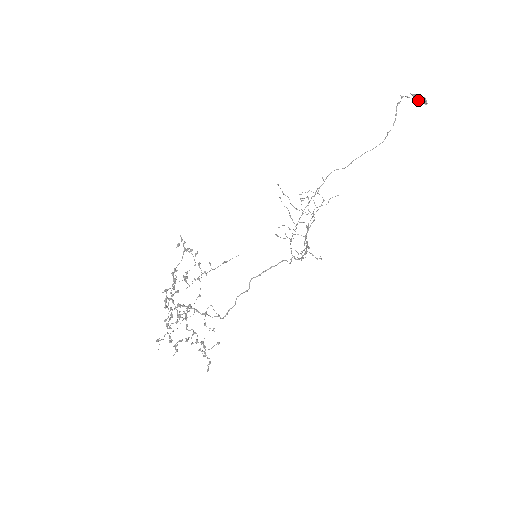
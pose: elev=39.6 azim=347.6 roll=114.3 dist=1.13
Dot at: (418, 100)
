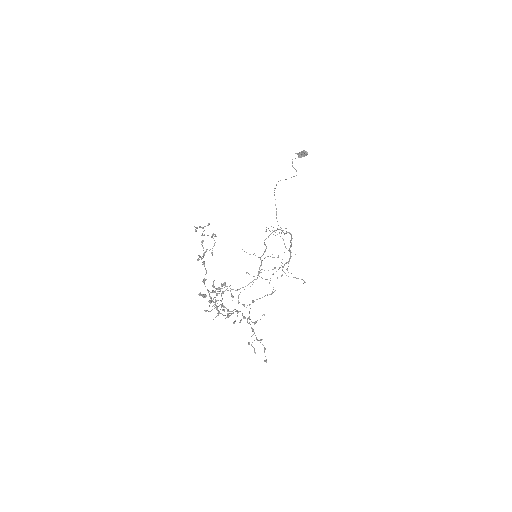
Dot at: (302, 154)
